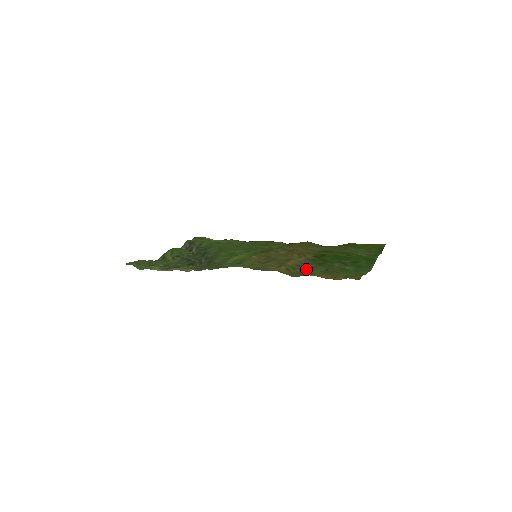
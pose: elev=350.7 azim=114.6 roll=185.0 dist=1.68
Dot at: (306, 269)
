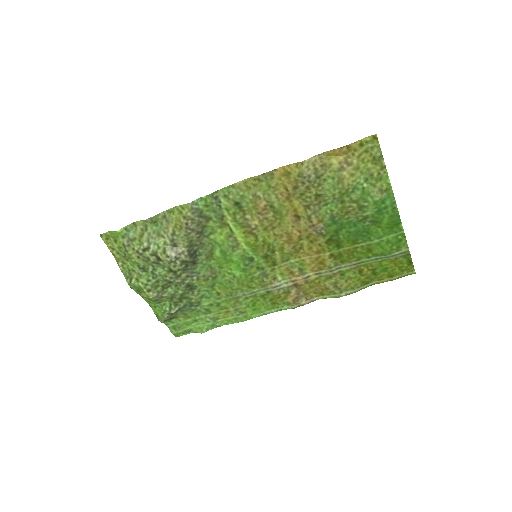
Dot at: (317, 200)
